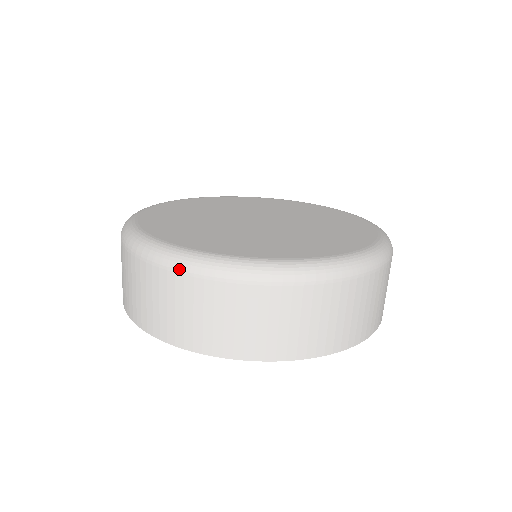
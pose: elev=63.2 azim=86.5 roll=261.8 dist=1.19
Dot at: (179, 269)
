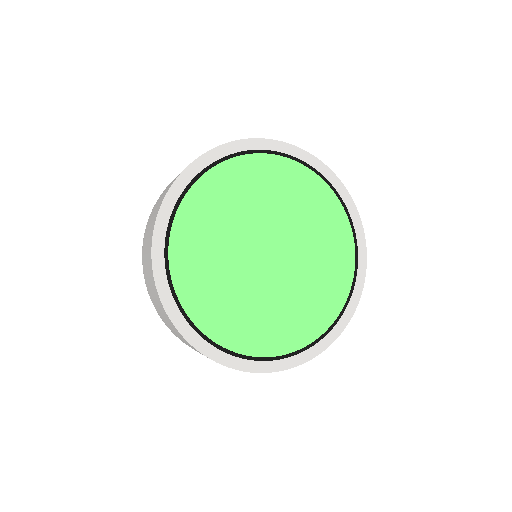
Dot at: occluded
